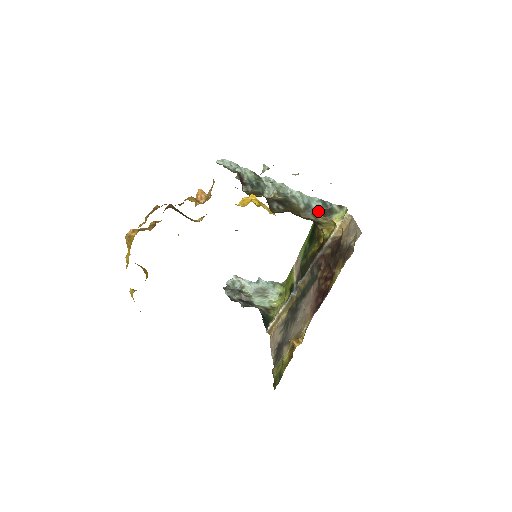
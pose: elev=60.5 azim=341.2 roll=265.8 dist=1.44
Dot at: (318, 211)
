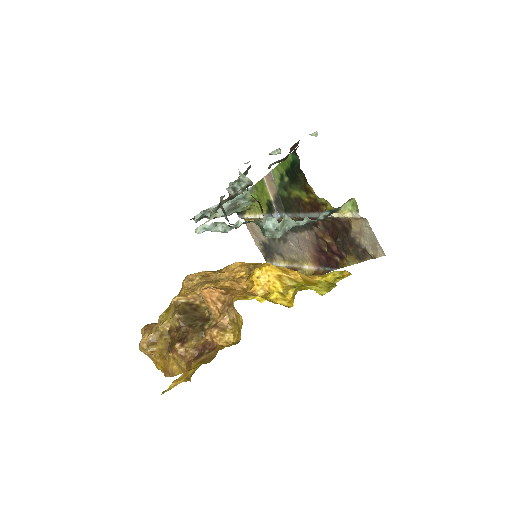
Dot at: occluded
